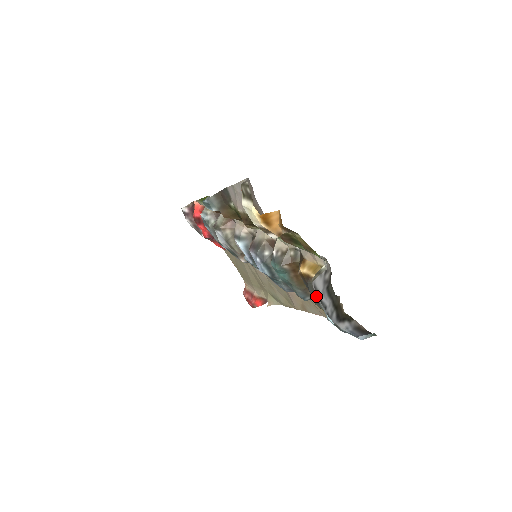
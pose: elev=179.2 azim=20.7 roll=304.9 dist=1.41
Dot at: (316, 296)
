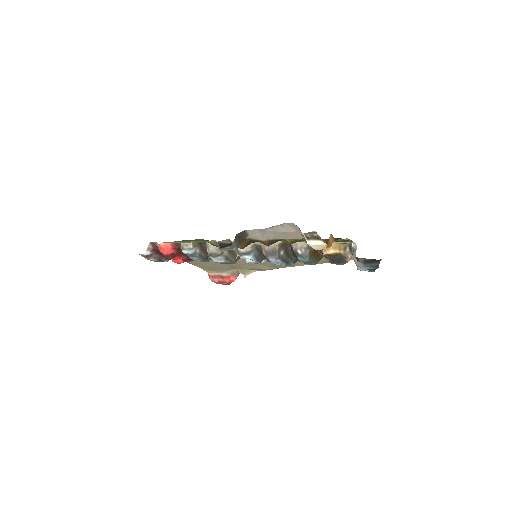
Dot at: (356, 264)
